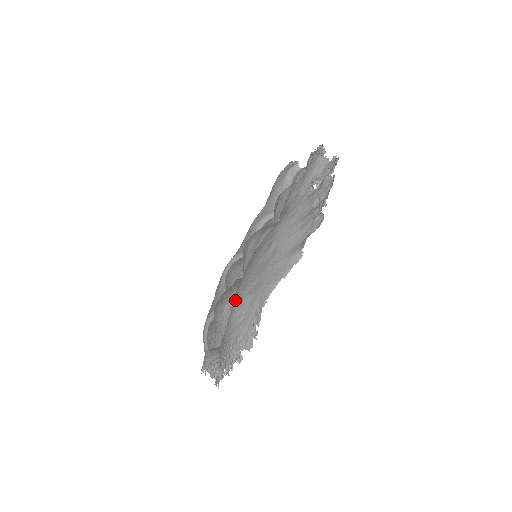
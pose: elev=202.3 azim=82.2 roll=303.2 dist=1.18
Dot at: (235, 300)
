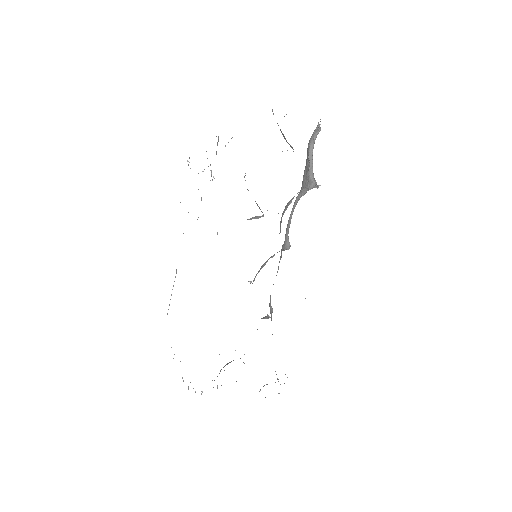
Dot at: occluded
